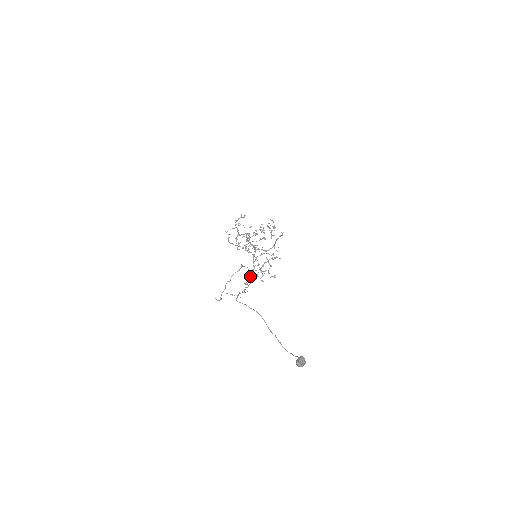
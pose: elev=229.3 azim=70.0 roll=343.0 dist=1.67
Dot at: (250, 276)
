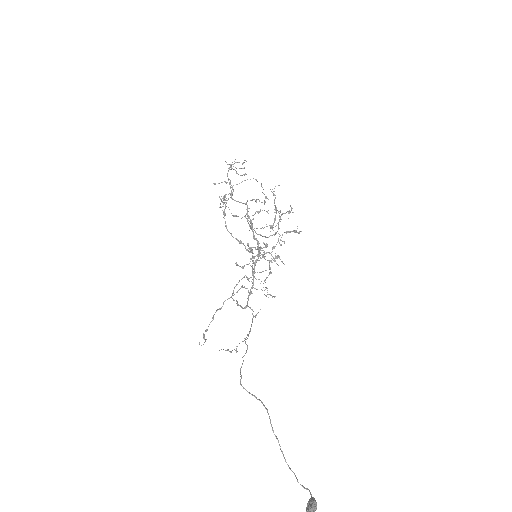
Dot at: occluded
